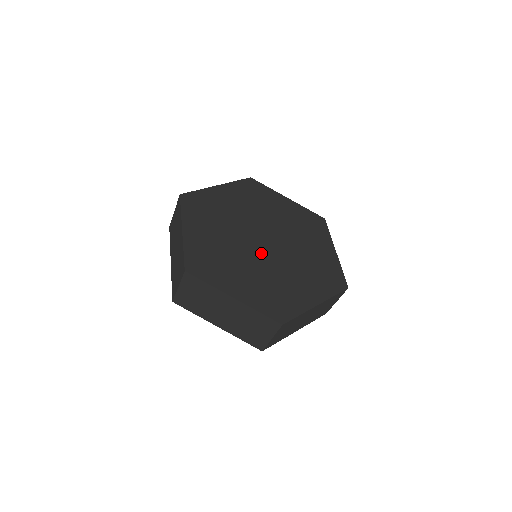
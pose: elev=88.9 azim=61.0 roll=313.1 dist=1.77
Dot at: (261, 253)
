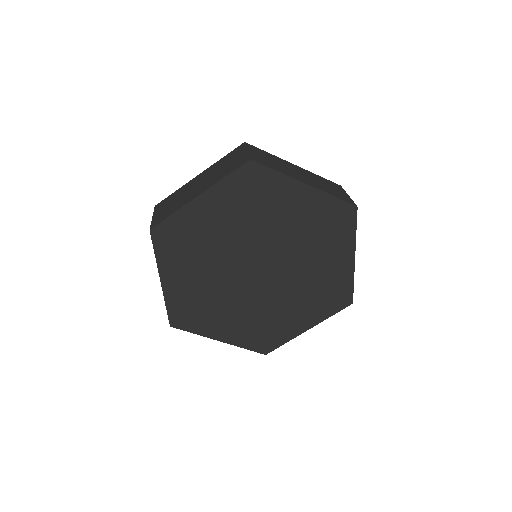
Dot at: (253, 287)
